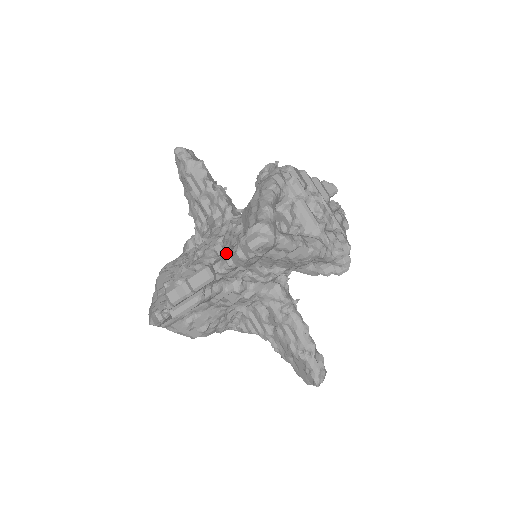
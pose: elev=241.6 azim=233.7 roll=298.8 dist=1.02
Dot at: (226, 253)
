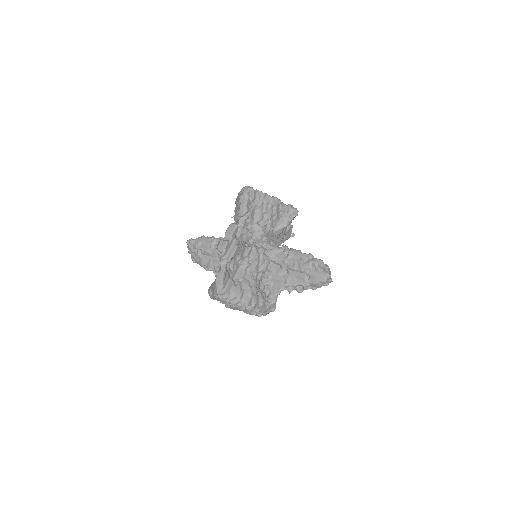
Dot at: (237, 215)
